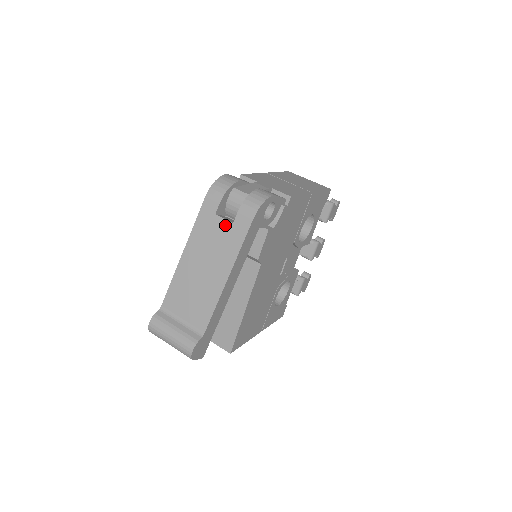
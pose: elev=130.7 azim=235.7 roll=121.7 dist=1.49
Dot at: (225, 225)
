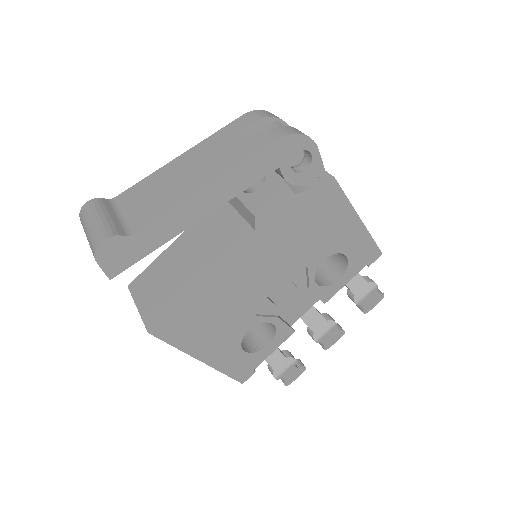
Dot at: (243, 140)
